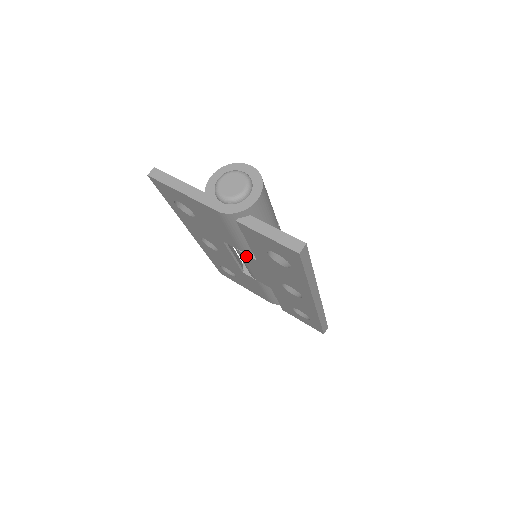
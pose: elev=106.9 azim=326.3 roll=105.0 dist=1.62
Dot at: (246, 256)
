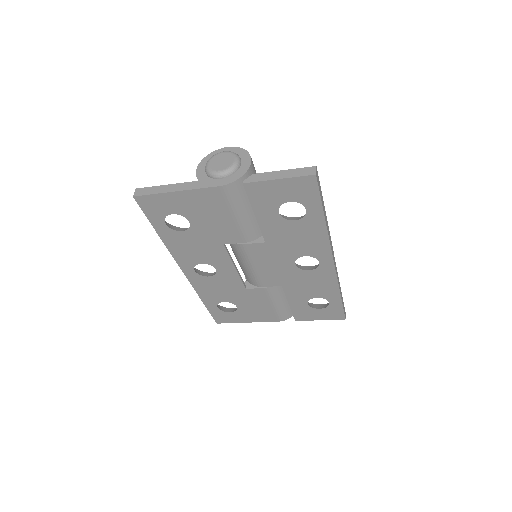
Dot at: (252, 247)
